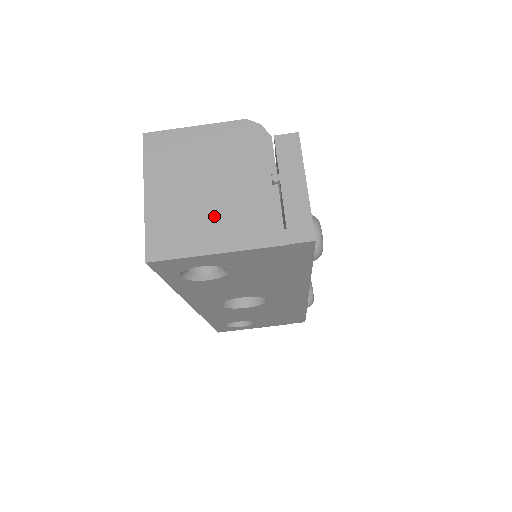
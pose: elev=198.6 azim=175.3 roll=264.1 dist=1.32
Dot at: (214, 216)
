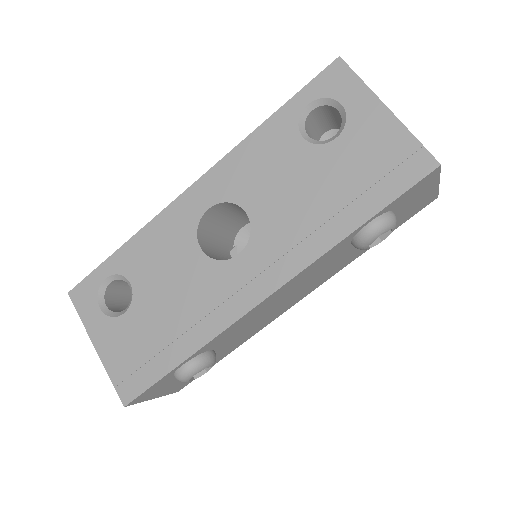
Dot at: occluded
